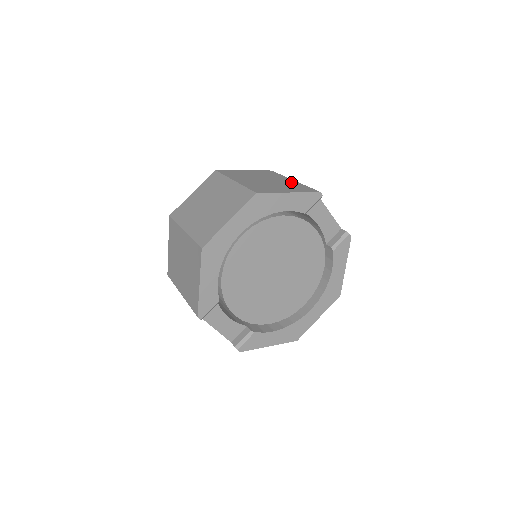
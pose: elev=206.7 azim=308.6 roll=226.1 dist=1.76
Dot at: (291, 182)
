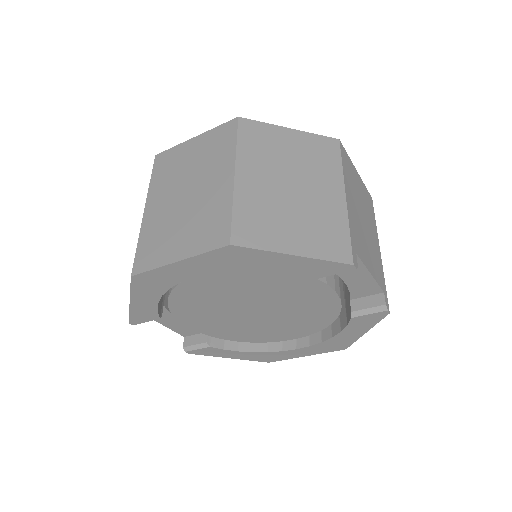
Dot at: (333, 205)
